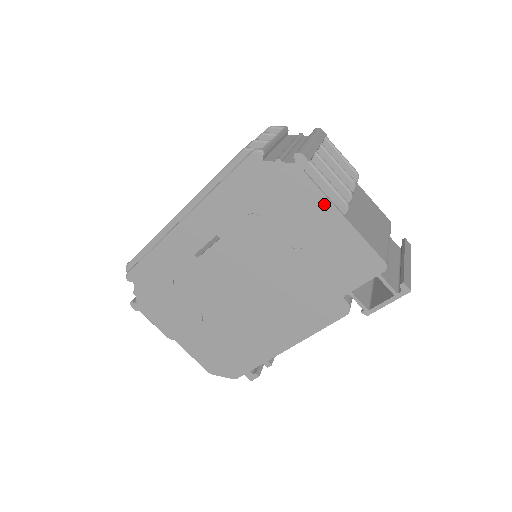
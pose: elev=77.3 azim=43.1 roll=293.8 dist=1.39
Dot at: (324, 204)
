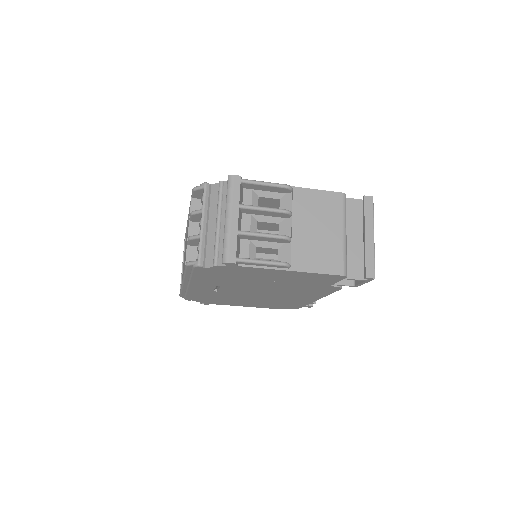
Dot at: (269, 270)
